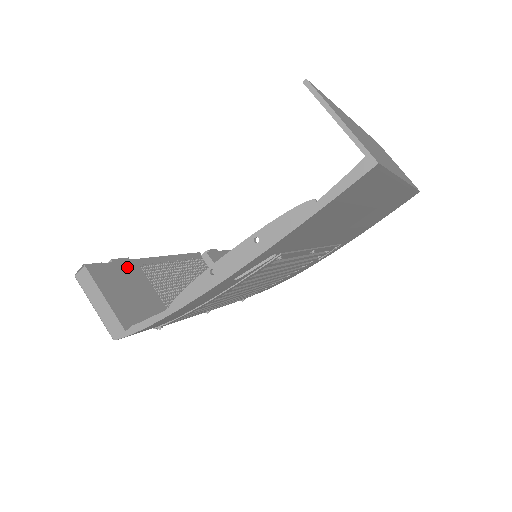
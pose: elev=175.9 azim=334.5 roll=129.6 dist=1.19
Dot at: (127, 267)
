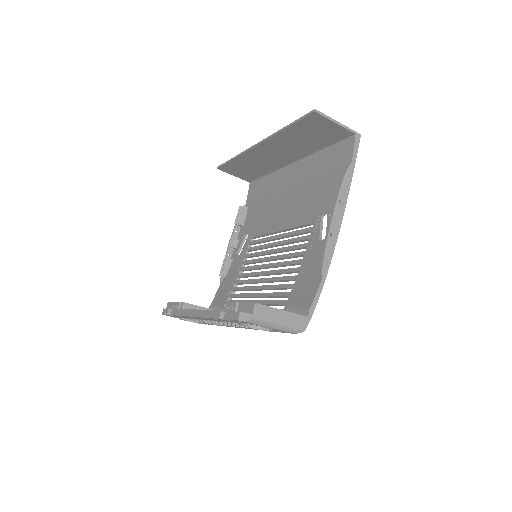
Dot at: occluded
